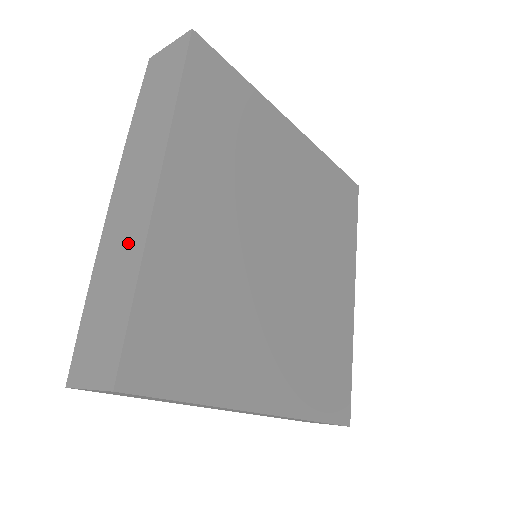
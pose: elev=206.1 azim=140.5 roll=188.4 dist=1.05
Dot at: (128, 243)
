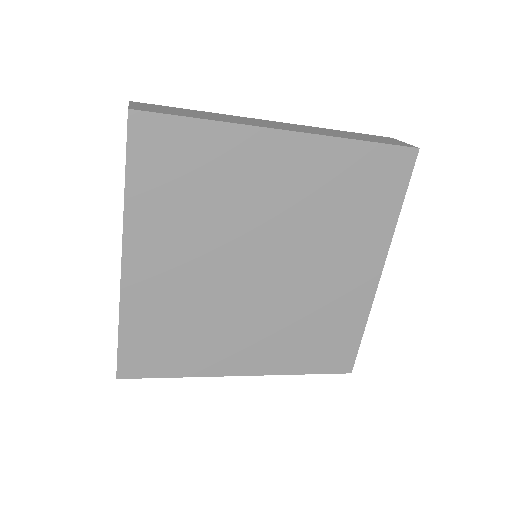
Dot at: occluded
